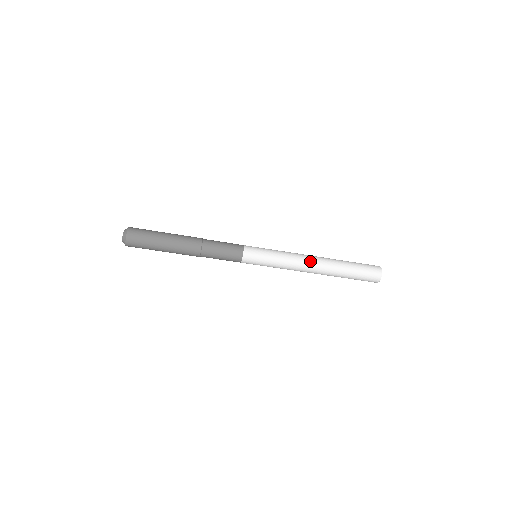
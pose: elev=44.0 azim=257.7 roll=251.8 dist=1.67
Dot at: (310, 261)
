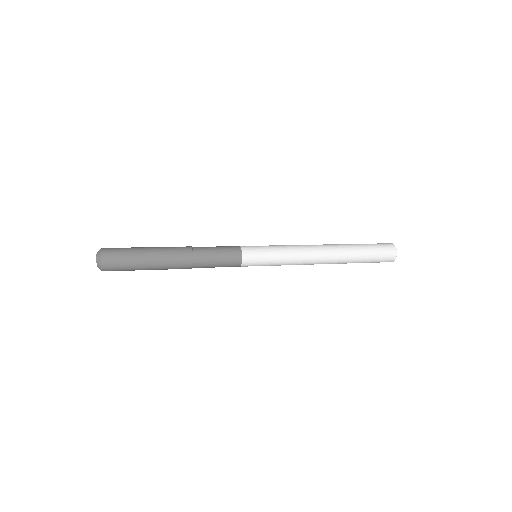
Dot at: (317, 262)
